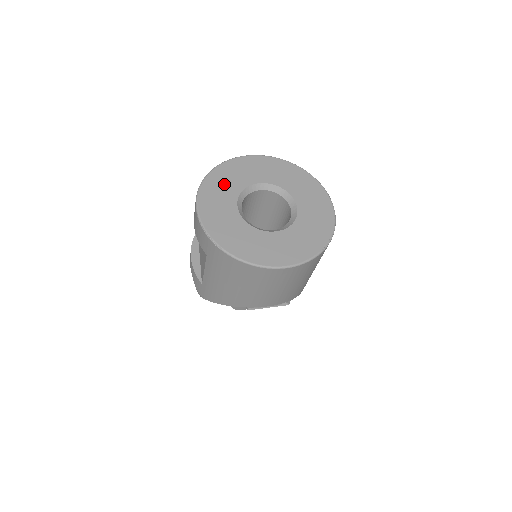
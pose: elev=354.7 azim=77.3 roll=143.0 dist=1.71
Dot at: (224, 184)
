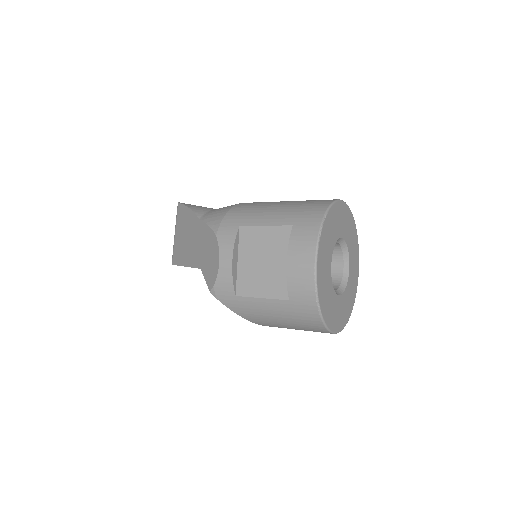
Dot at: (329, 236)
